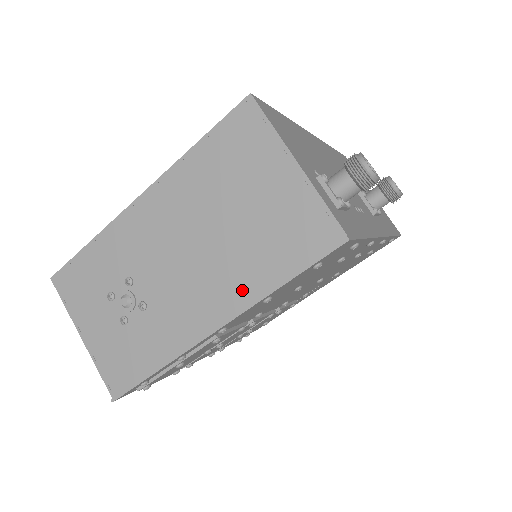
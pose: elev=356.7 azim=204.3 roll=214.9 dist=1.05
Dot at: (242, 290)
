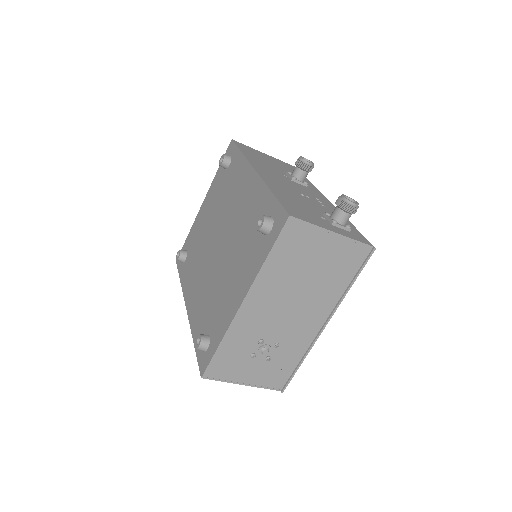
Dot at: (331, 300)
